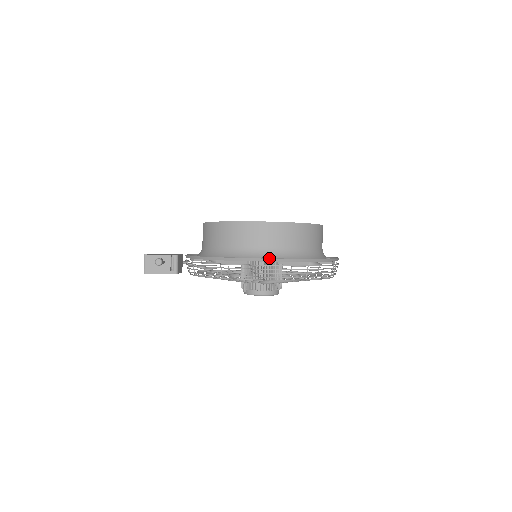
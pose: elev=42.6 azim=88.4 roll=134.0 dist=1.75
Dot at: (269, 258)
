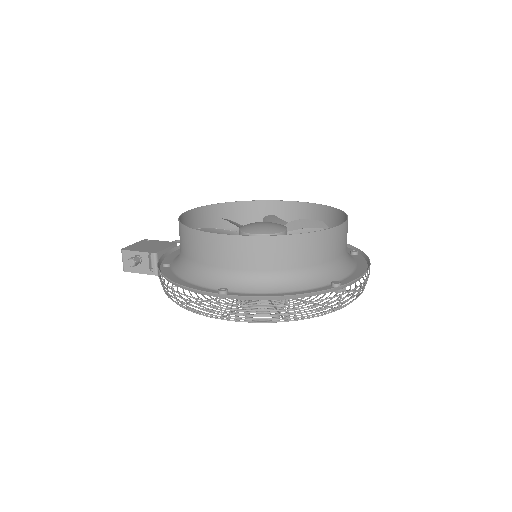
Dot at: (223, 294)
